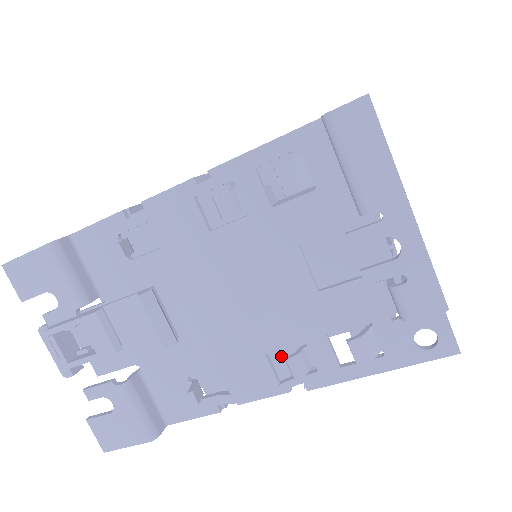
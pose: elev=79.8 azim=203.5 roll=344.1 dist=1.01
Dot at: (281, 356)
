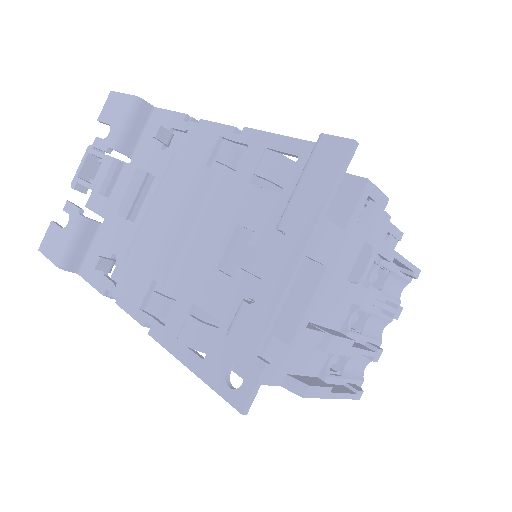
Dot at: occluded
